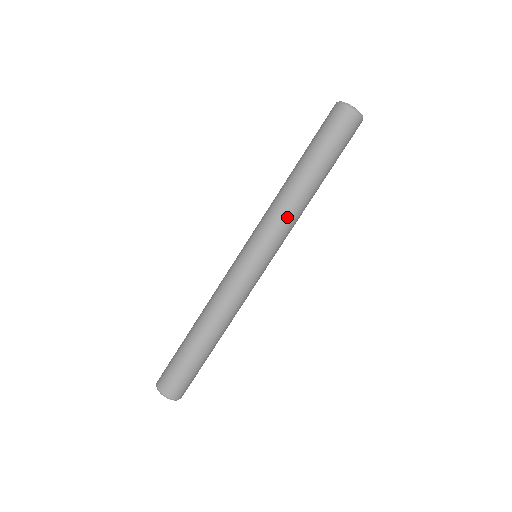
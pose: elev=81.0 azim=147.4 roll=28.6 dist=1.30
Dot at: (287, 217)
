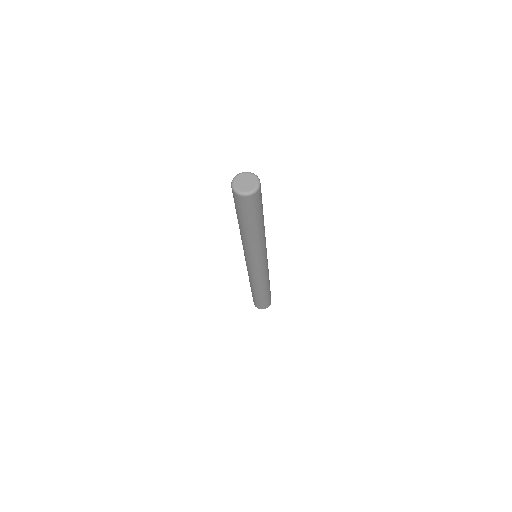
Dot at: (262, 246)
